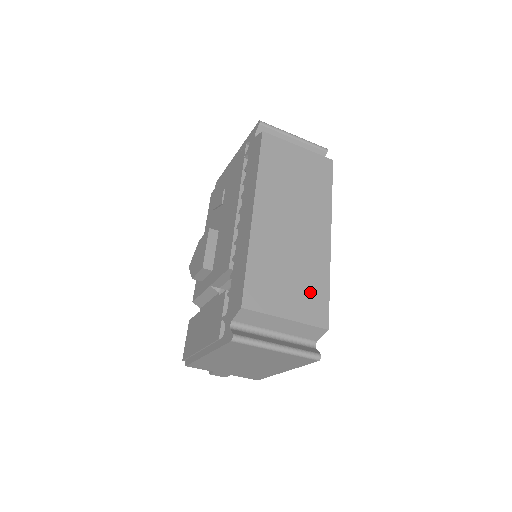
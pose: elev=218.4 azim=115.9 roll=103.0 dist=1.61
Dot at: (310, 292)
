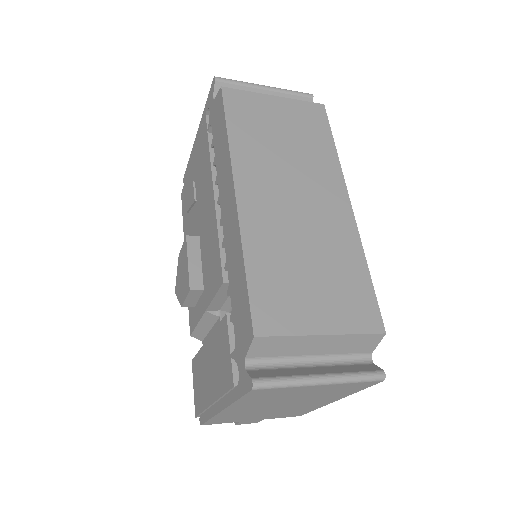
Dot at: (345, 286)
